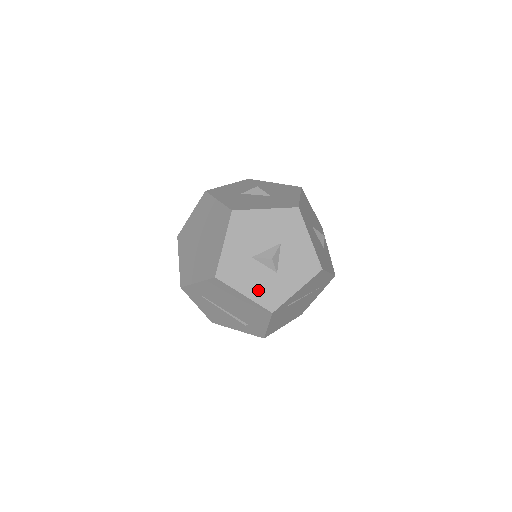
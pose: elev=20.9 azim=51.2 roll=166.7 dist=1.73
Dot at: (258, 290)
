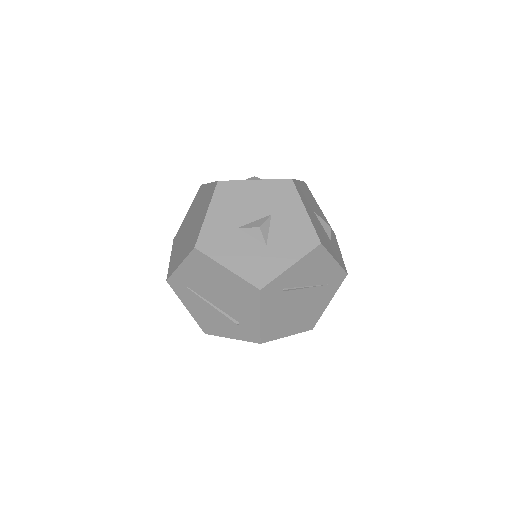
Dot at: (243, 263)
